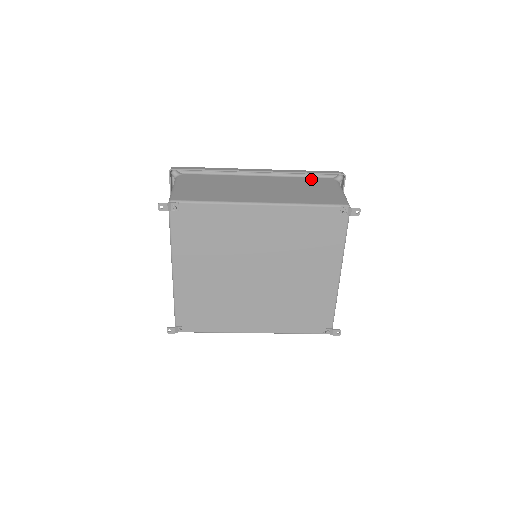
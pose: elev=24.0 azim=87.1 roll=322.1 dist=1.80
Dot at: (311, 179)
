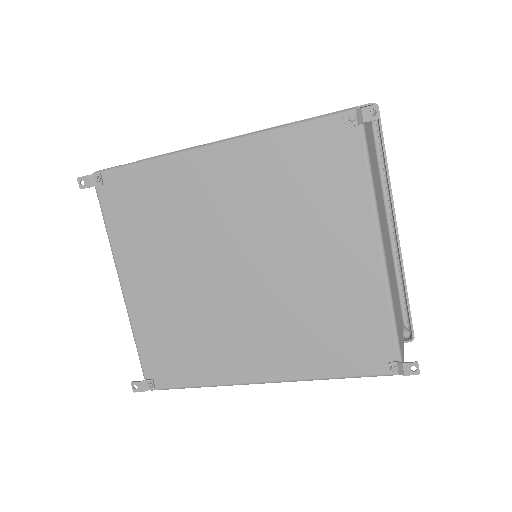
Dot at: occluded
